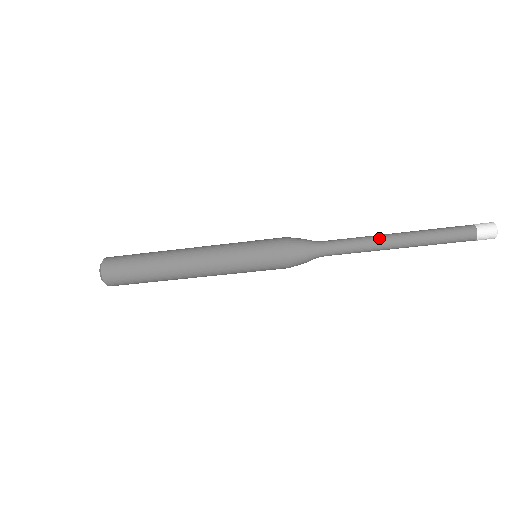
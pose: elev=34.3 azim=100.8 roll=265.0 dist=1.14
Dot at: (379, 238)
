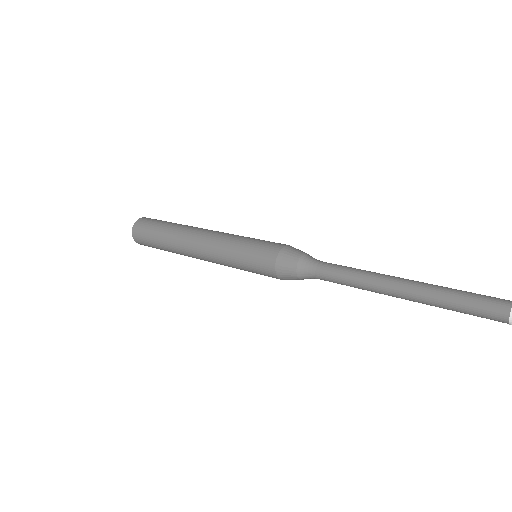
Dot at: (378, 285)
